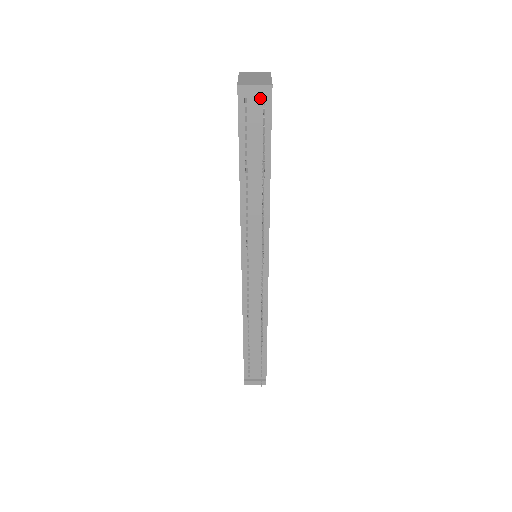
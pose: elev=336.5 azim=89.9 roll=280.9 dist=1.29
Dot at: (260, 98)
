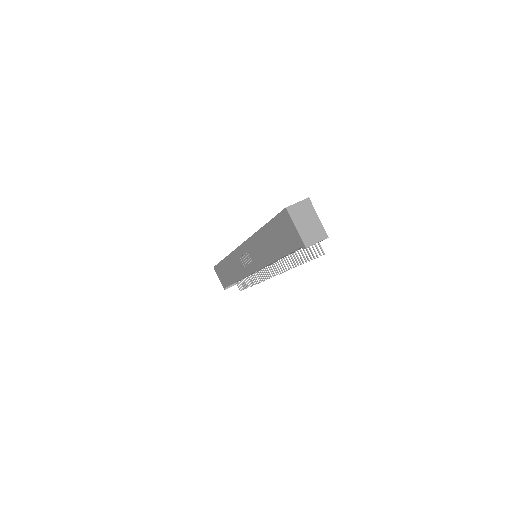
Dot at: occluded
